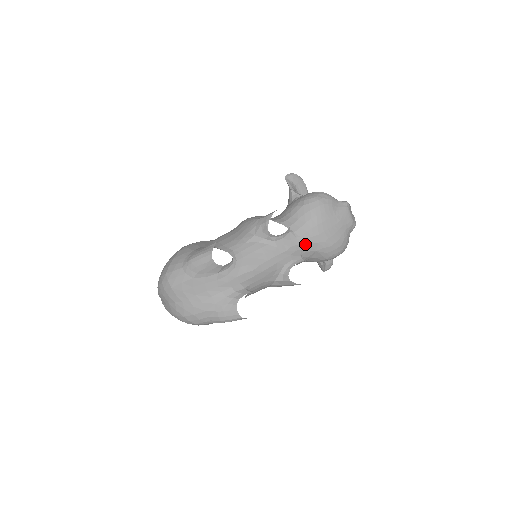
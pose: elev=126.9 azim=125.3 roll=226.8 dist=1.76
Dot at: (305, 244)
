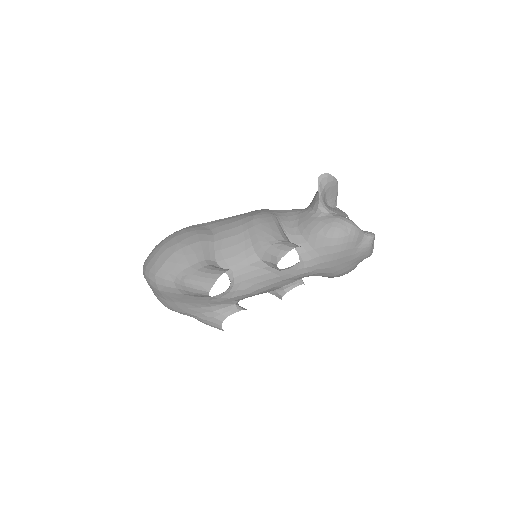
Dot at: (311, 273)
